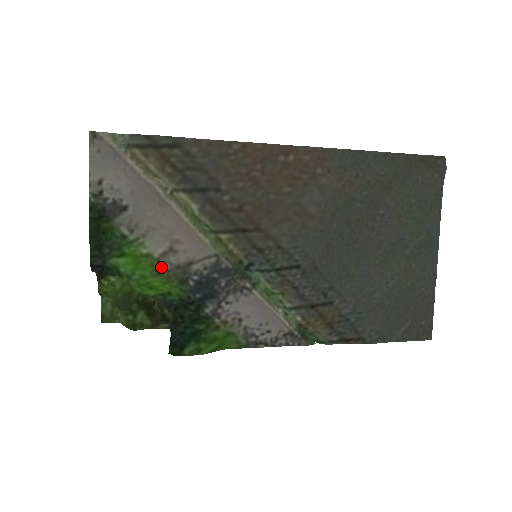
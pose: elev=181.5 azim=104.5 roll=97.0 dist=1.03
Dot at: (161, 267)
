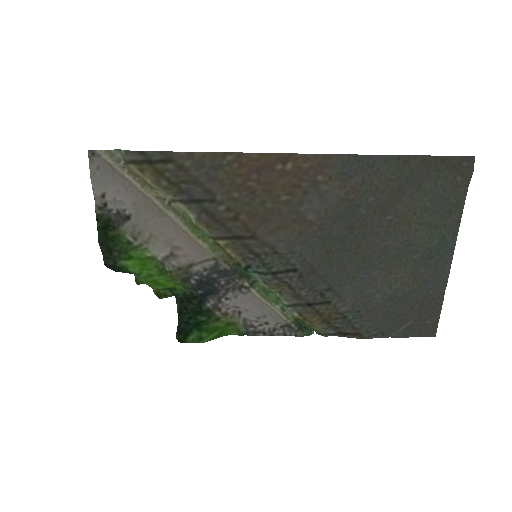
Dot at: (165, 268)
